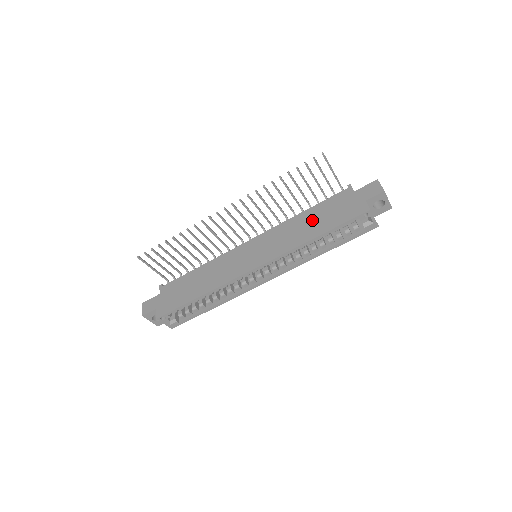
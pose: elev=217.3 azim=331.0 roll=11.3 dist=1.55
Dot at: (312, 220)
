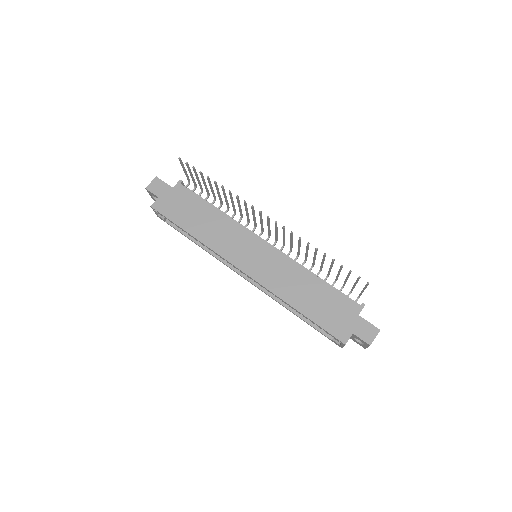
Dot at: (312, 293)
